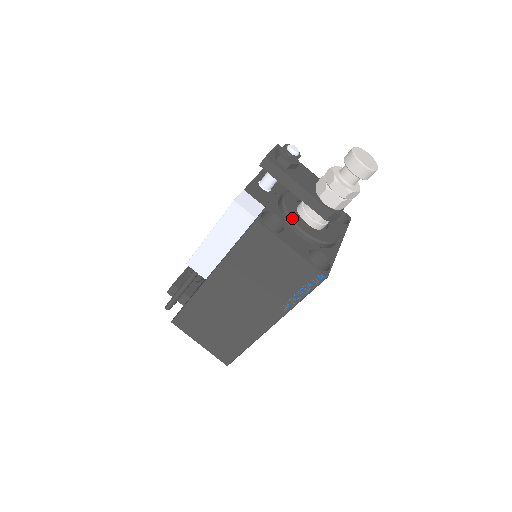
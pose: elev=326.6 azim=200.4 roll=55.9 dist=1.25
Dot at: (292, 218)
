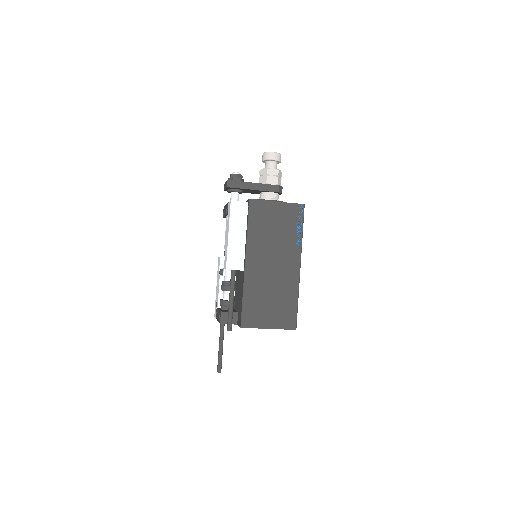
Dot at: (263, 199)
